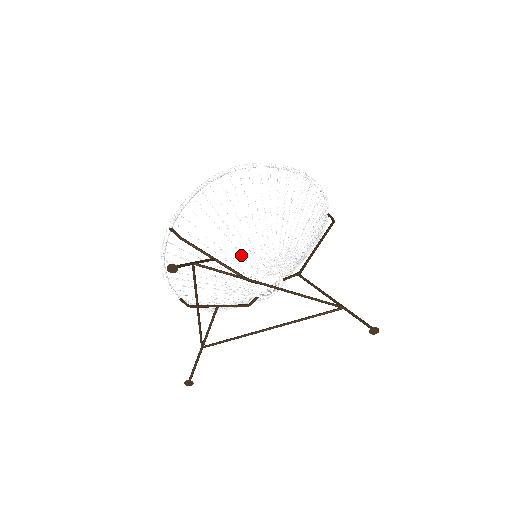
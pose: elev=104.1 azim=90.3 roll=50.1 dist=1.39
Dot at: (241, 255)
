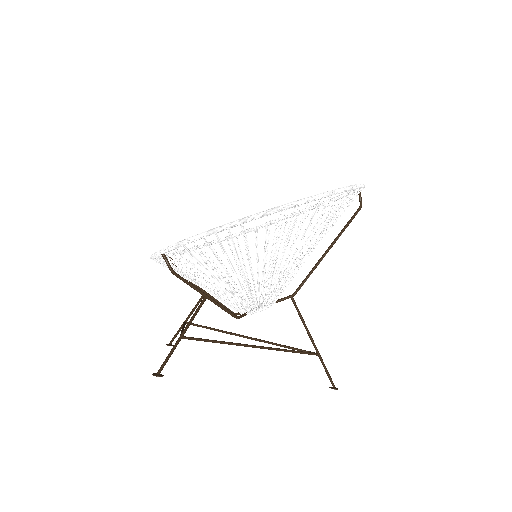
Dot at: (236, 295)
